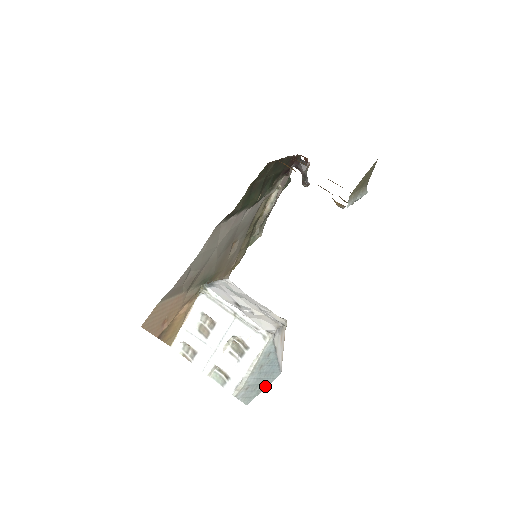
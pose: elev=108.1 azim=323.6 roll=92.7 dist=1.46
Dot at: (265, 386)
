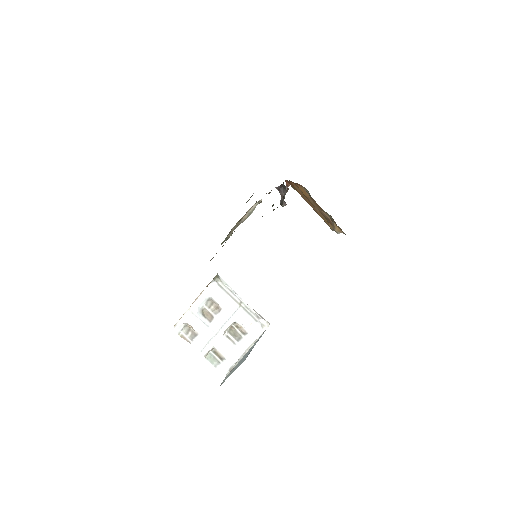
Dot at: (235, 369)
